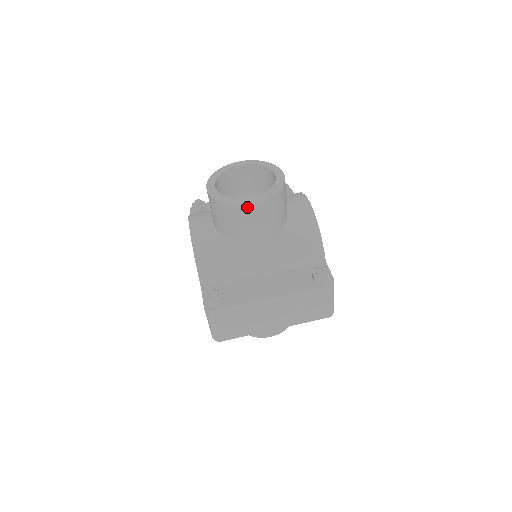
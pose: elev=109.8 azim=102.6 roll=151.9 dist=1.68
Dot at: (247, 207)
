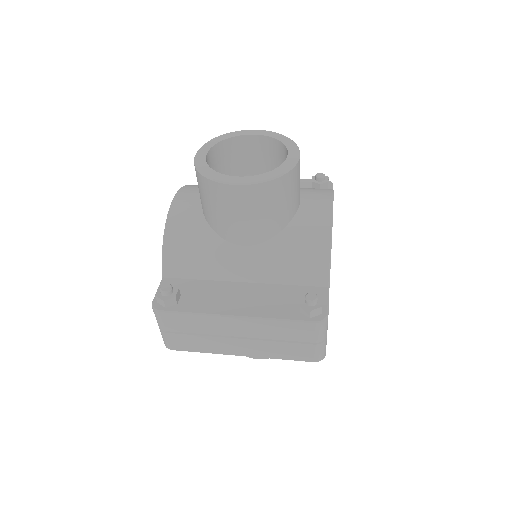
Dot at: (230, 188)
